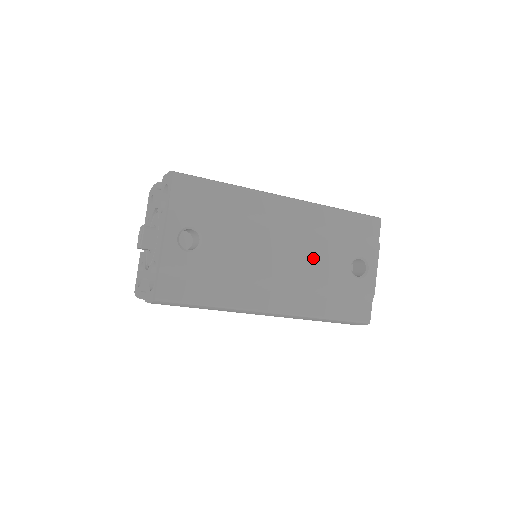
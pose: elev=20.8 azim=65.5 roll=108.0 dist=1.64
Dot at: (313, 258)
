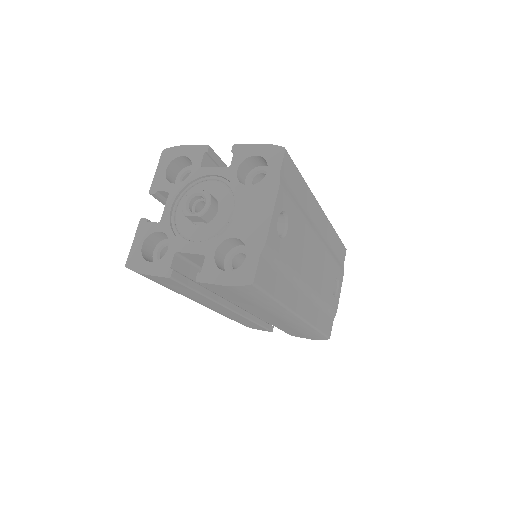
Dot at: (324, 271)
